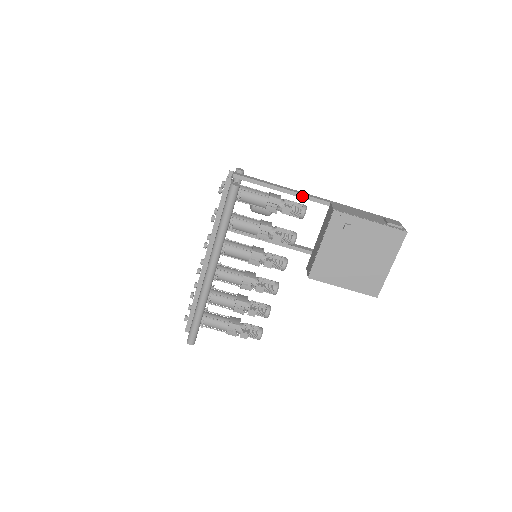
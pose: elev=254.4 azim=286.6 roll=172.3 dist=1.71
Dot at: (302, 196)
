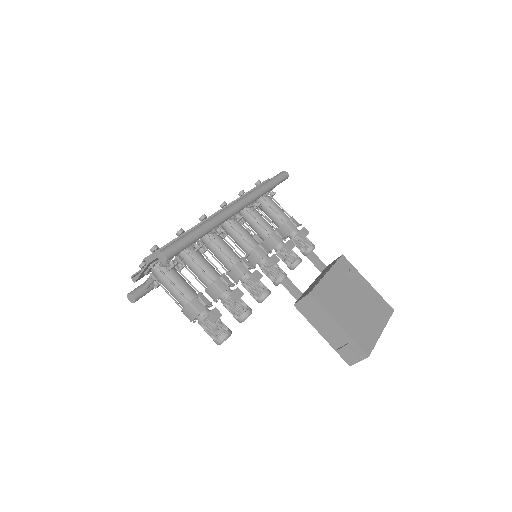
Dot at: occluded
